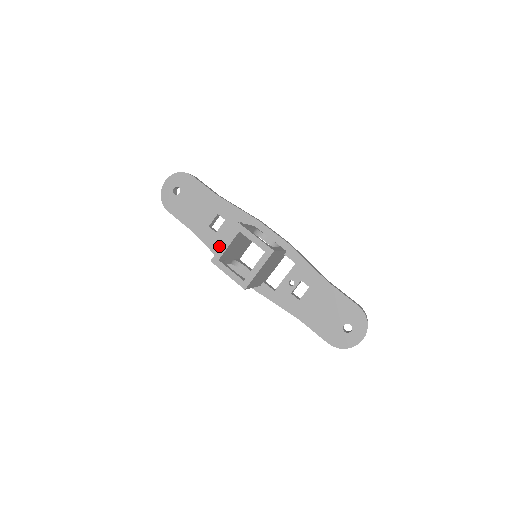
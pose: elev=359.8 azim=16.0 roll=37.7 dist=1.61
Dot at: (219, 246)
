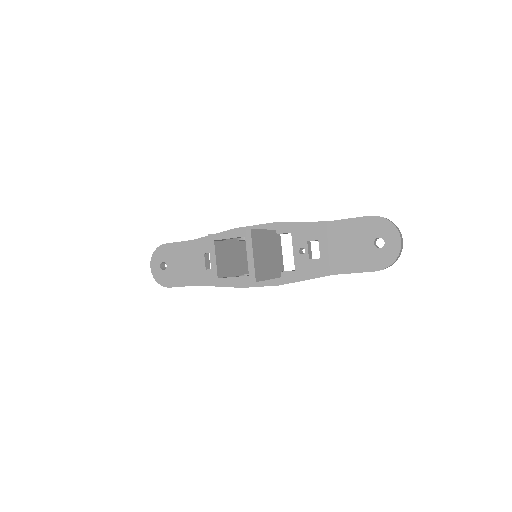
Dot at: occluded
